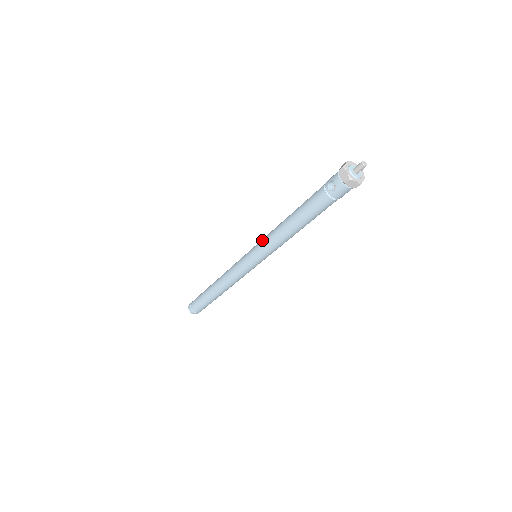
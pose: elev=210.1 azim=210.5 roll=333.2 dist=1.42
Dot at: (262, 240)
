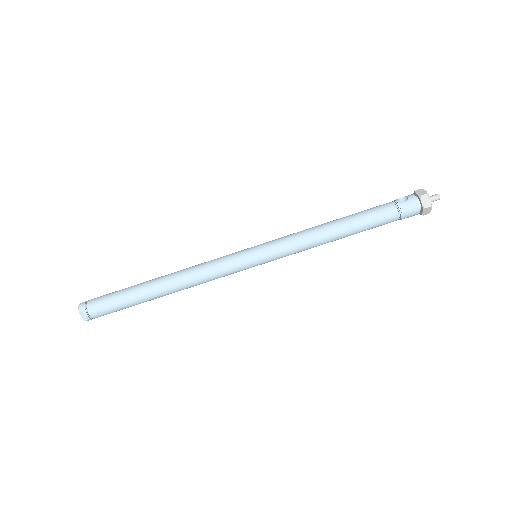
Dot at: (282, 237)
